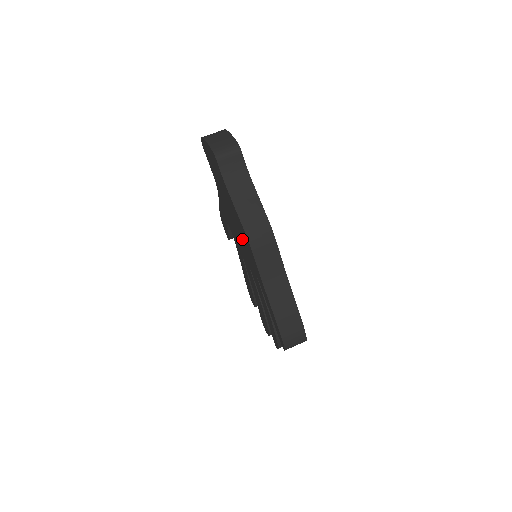
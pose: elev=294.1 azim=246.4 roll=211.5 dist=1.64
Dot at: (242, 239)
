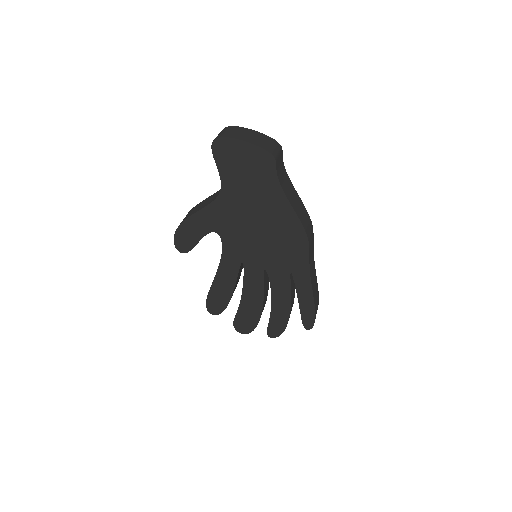
Dot at: (277, 240)
